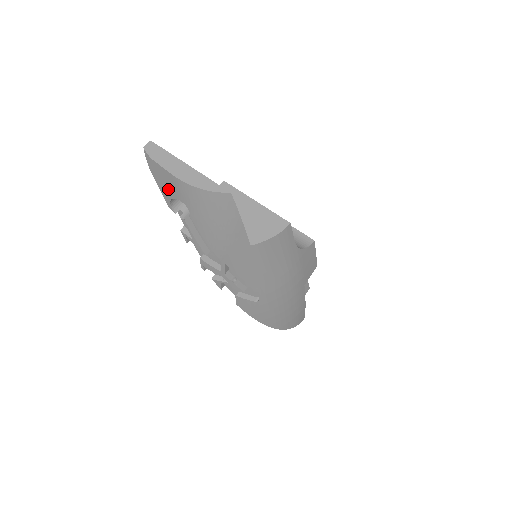
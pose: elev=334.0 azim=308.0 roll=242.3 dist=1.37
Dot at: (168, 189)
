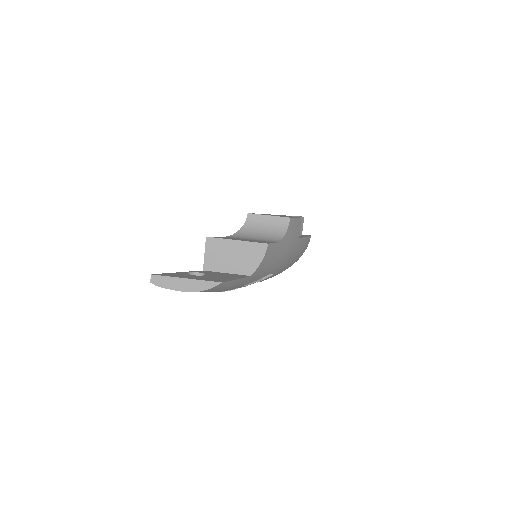
Dot at: occluded
